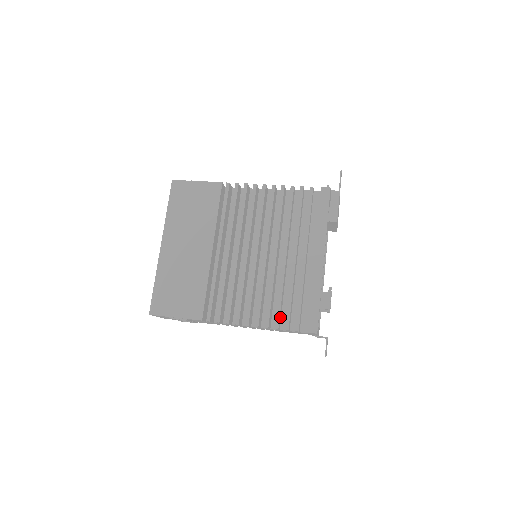
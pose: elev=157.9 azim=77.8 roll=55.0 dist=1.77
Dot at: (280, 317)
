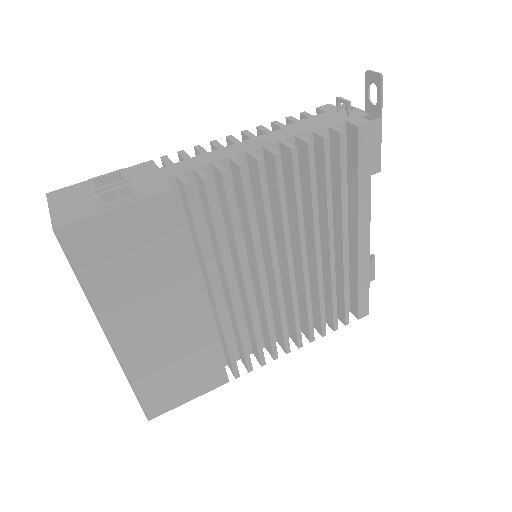
Dot at: occluded
